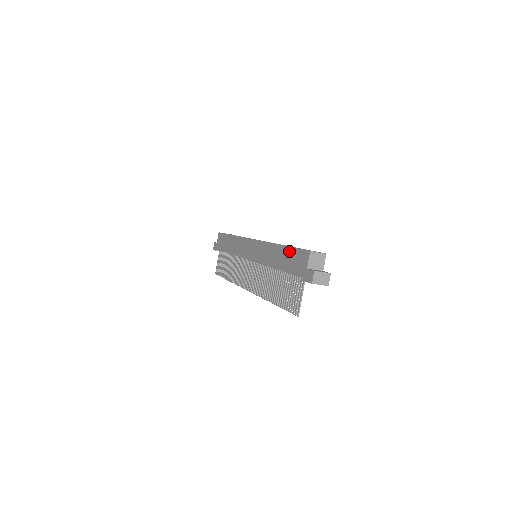
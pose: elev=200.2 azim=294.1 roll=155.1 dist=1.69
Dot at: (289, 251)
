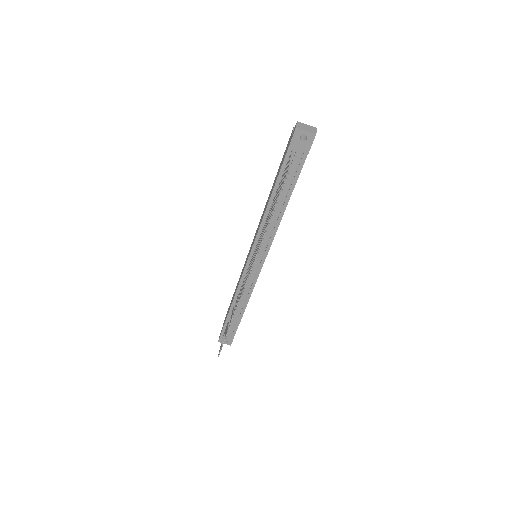
Dot at: occluded
